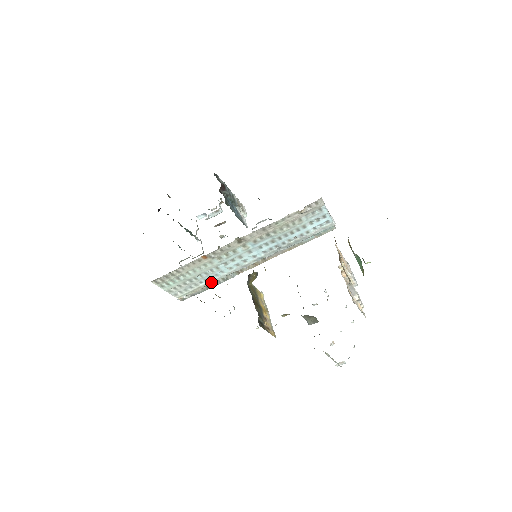
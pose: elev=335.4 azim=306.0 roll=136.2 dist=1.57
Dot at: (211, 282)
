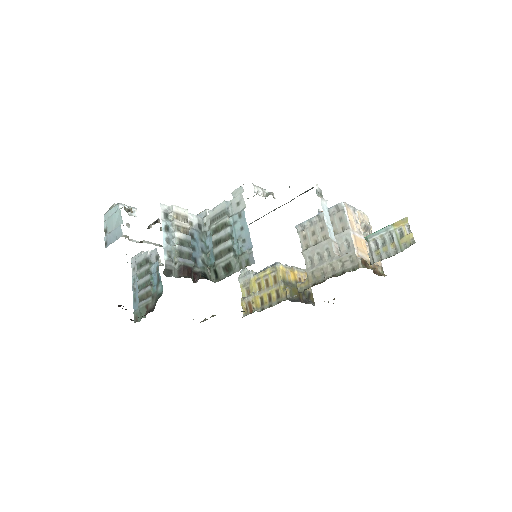
Dot at: occluded
